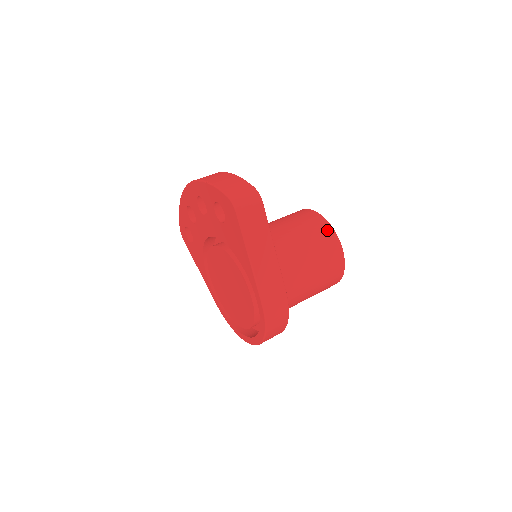
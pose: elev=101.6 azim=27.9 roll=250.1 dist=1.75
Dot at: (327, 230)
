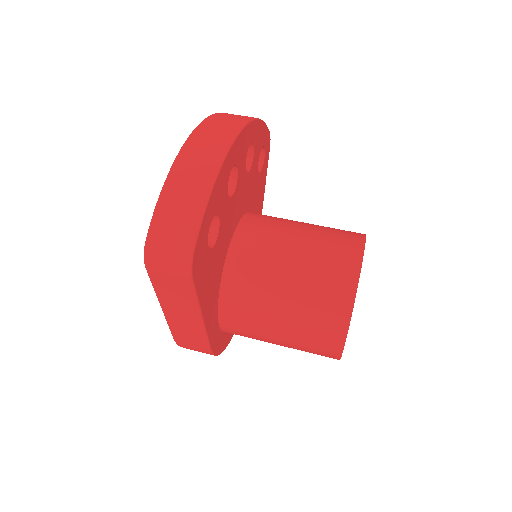
Dot at: (338, 320)
